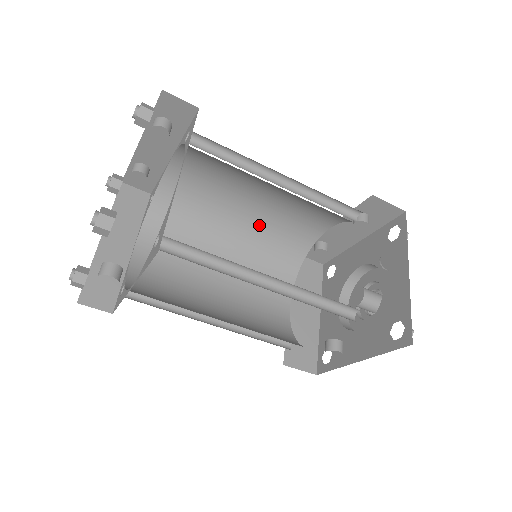
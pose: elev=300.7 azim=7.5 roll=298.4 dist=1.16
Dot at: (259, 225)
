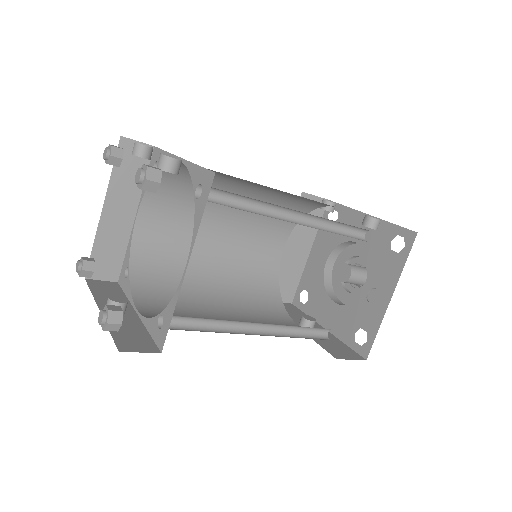
Dot at: (268, 193)
